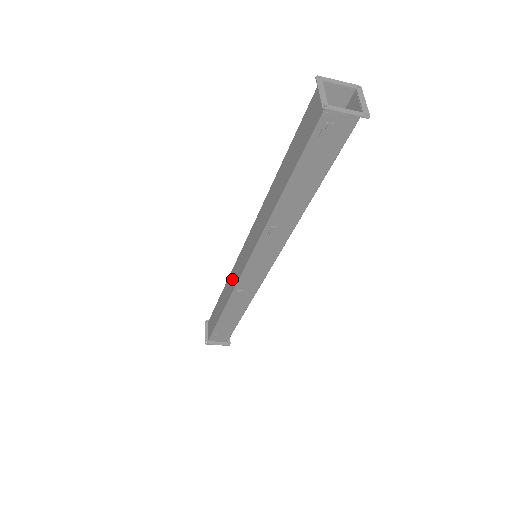
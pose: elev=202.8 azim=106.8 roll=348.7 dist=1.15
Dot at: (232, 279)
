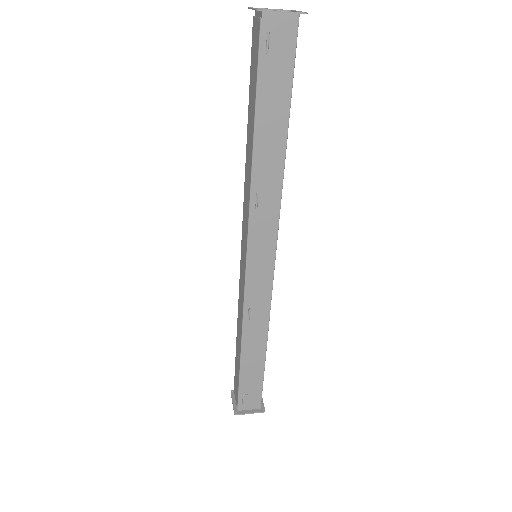
Dot at: (240, 301)
